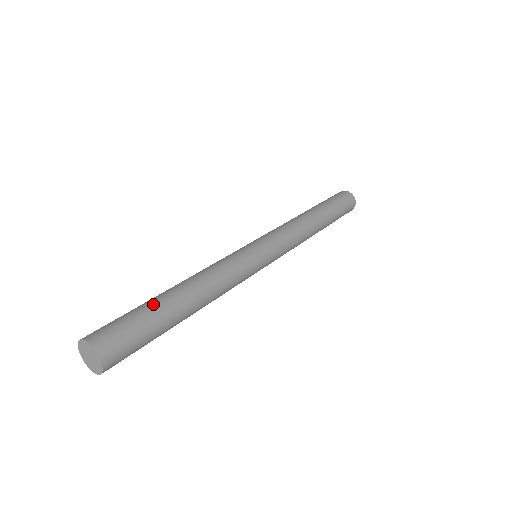
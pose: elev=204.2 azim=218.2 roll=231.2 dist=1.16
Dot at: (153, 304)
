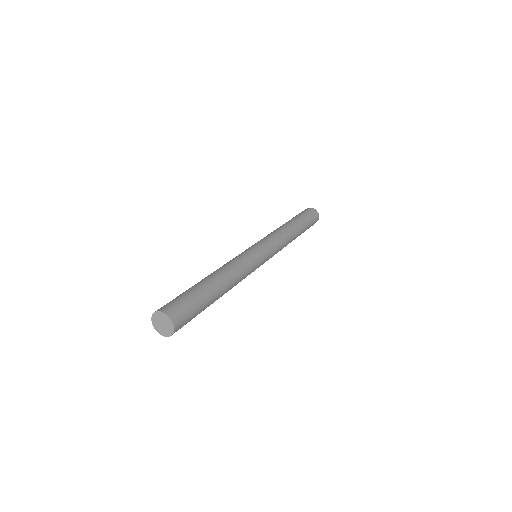
Dot at: (203, 291)
